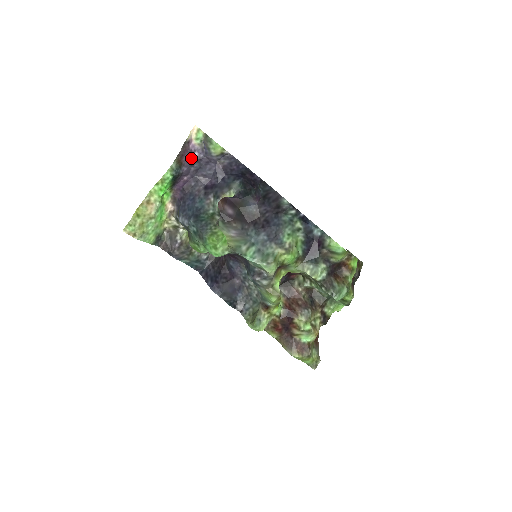
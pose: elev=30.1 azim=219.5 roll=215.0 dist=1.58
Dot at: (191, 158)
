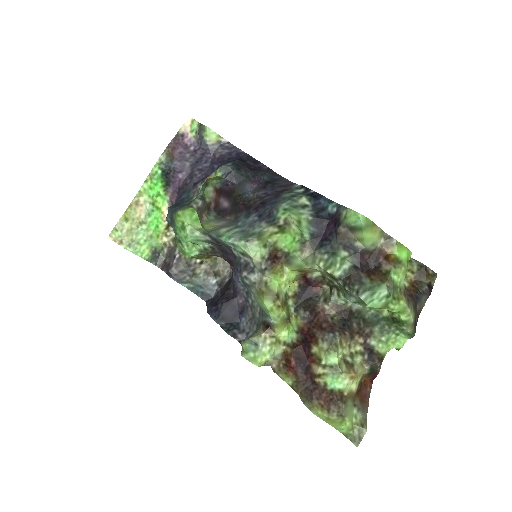
Dot at: (185, 152)
